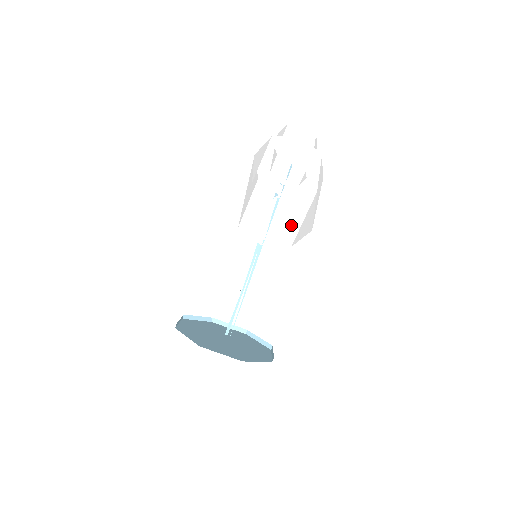
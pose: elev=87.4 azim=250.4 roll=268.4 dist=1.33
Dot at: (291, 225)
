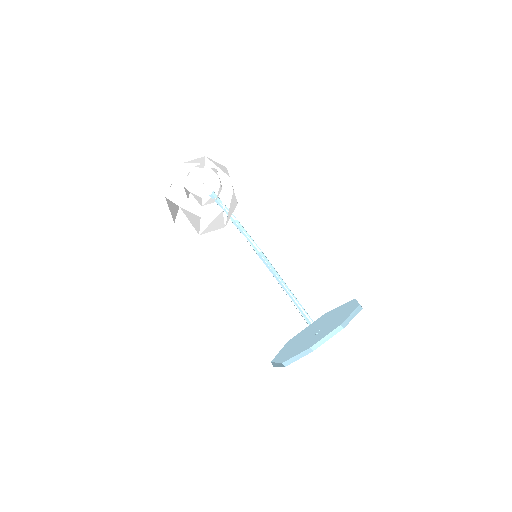
Dot at: (233, 202)
